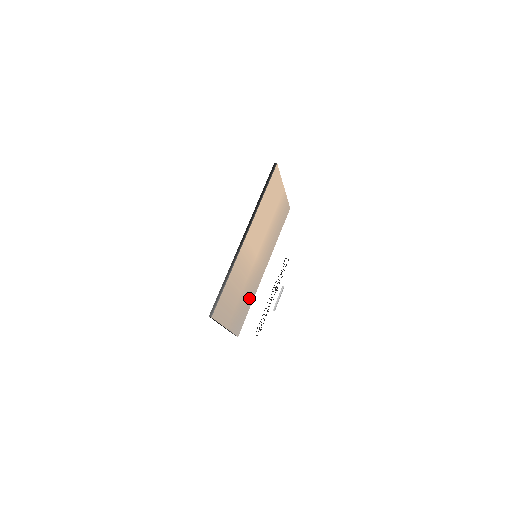
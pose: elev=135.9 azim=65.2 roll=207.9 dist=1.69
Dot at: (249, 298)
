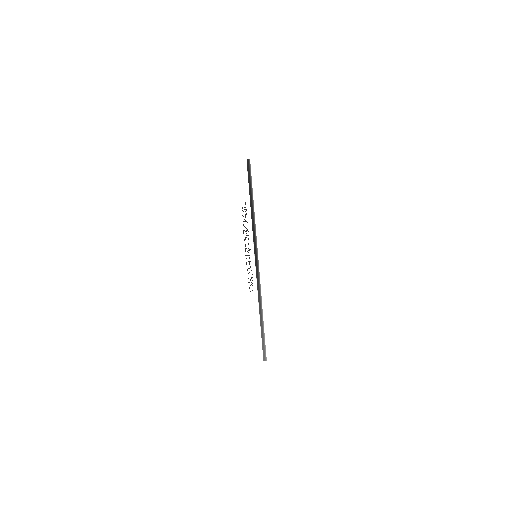
Dot at: occluded
